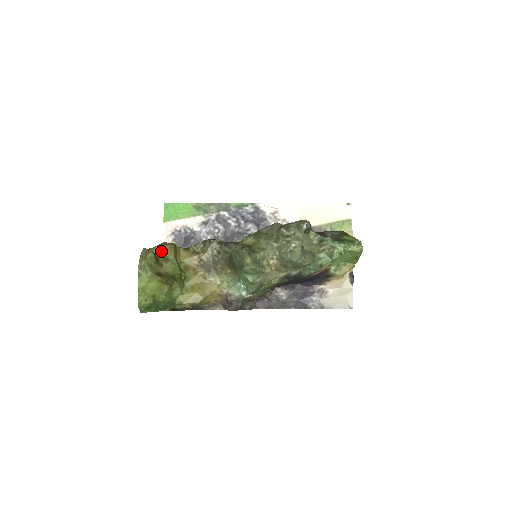
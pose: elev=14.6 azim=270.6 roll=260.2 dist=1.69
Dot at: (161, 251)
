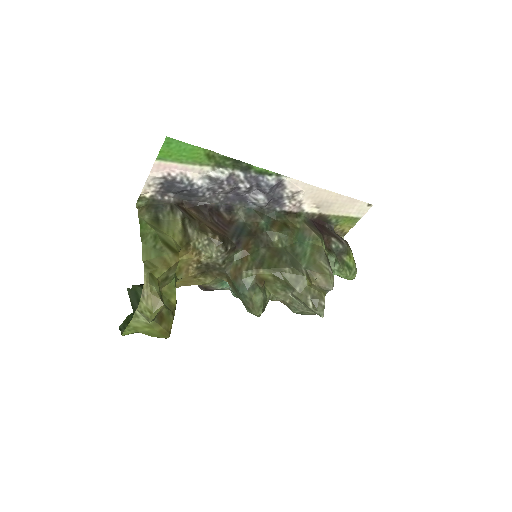
Dot at: (164, 273)
